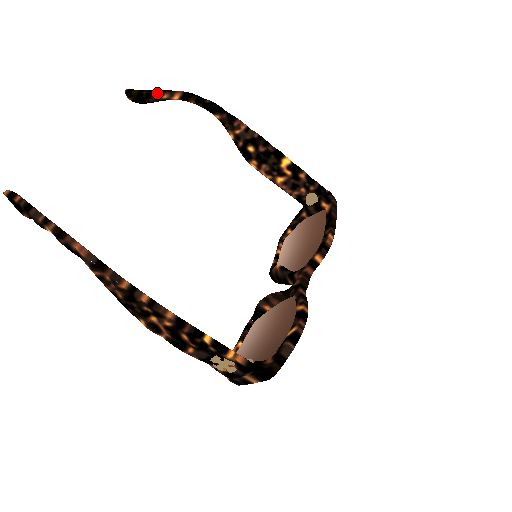
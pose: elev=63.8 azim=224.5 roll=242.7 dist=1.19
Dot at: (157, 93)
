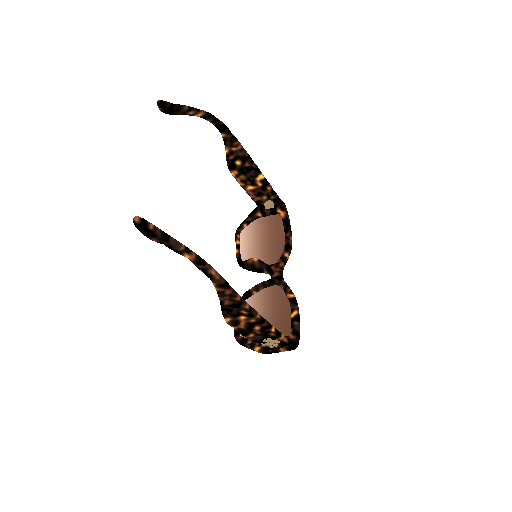
Dot at: (186, 109)
